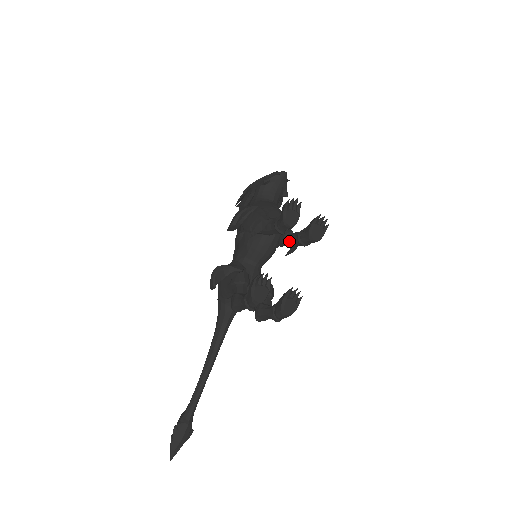
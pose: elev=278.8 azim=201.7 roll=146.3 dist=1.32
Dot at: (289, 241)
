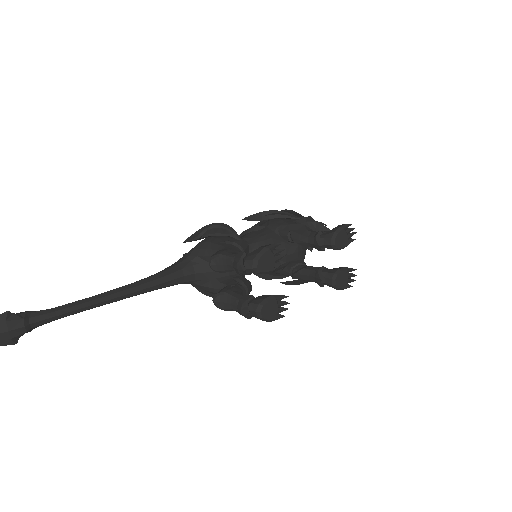
Dot at: (304, 267)
